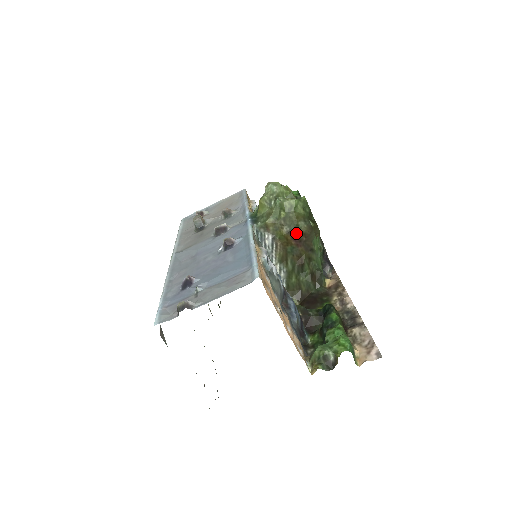
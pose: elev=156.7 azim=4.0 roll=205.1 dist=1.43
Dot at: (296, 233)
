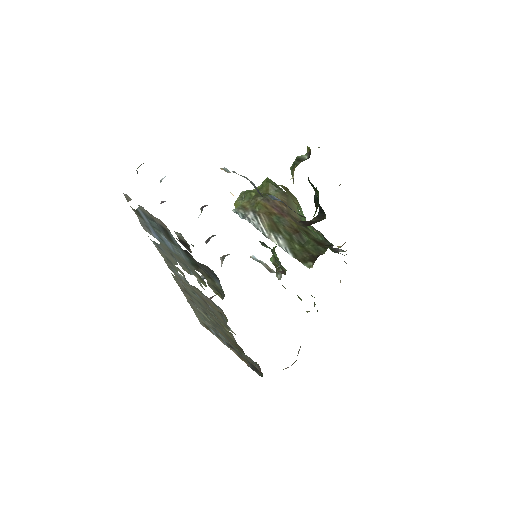
Dot at: (272, 201)
